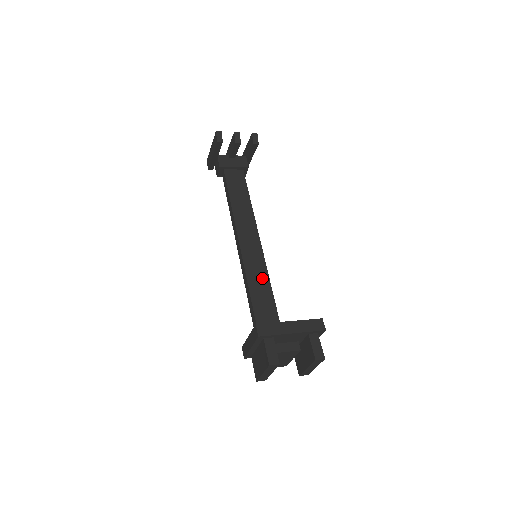
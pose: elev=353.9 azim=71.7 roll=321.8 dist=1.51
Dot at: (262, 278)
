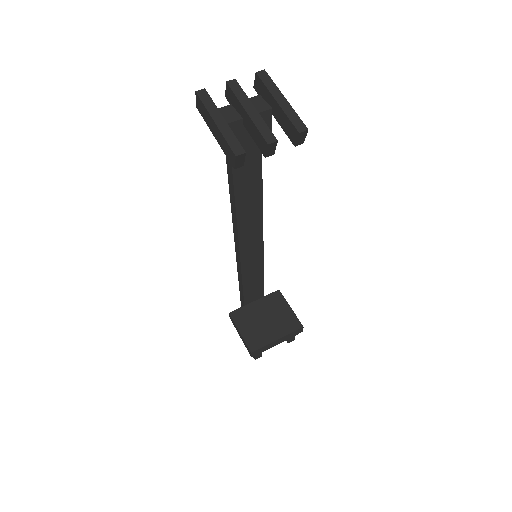
Dot at: (256, 262)
